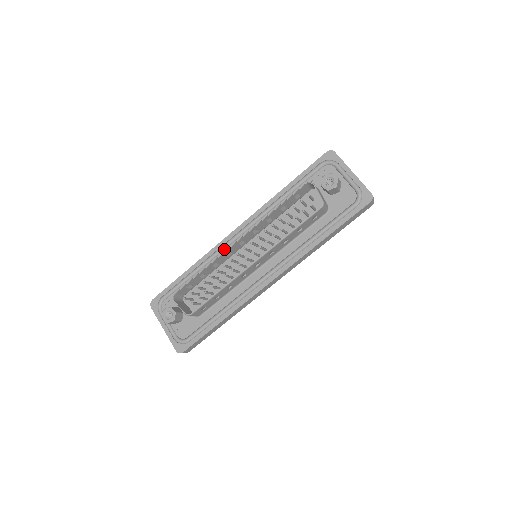
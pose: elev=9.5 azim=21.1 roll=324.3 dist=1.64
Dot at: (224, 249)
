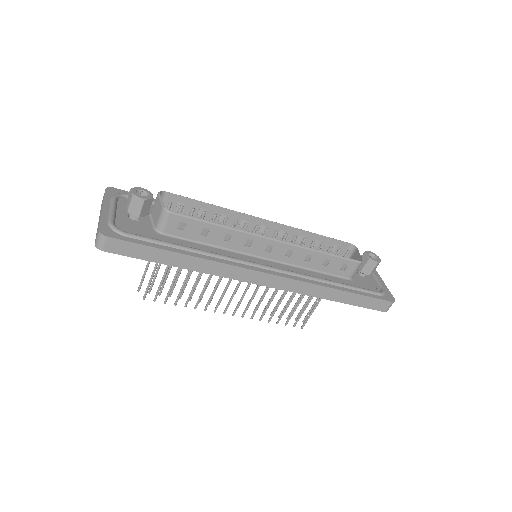
Dot at: occluded
